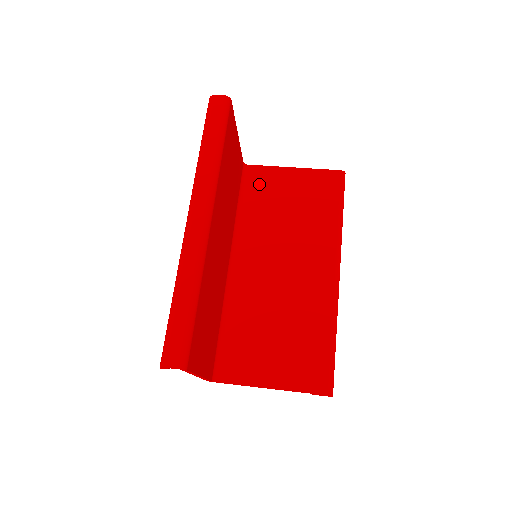
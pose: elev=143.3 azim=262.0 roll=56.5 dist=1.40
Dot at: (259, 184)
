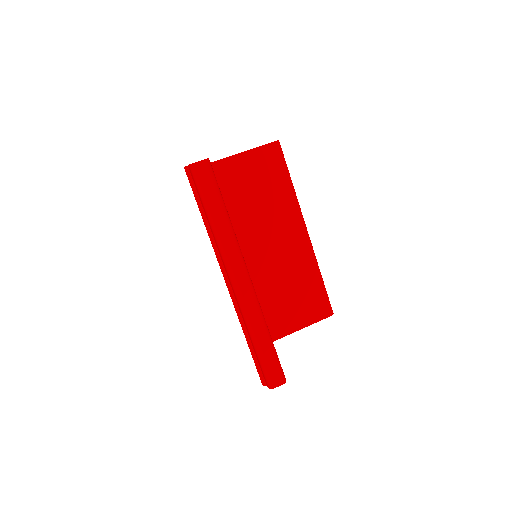
Dot at: occluded
